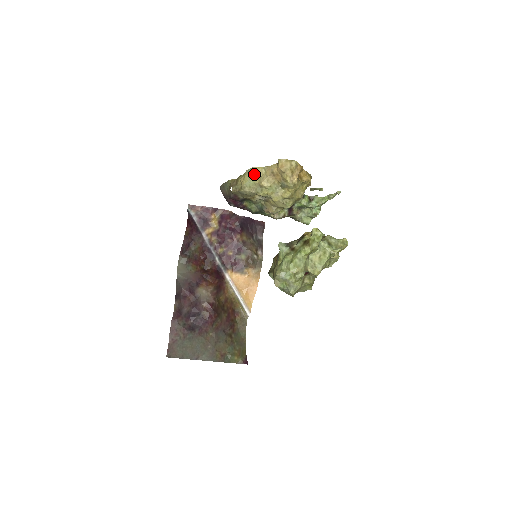
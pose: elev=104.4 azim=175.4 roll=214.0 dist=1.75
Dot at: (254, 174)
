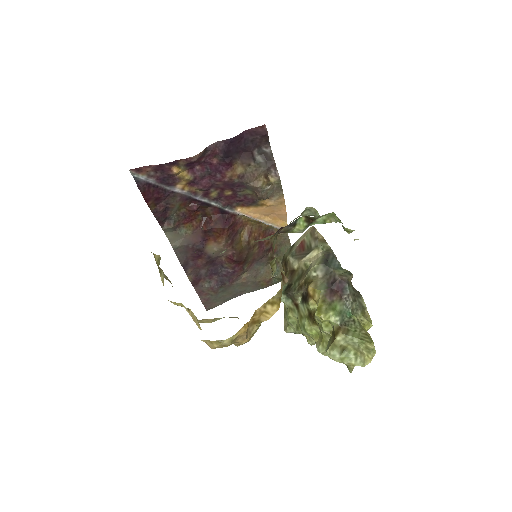
Dot at: occluded
